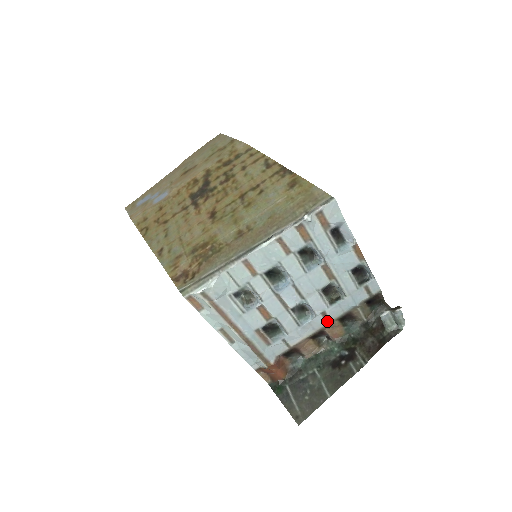
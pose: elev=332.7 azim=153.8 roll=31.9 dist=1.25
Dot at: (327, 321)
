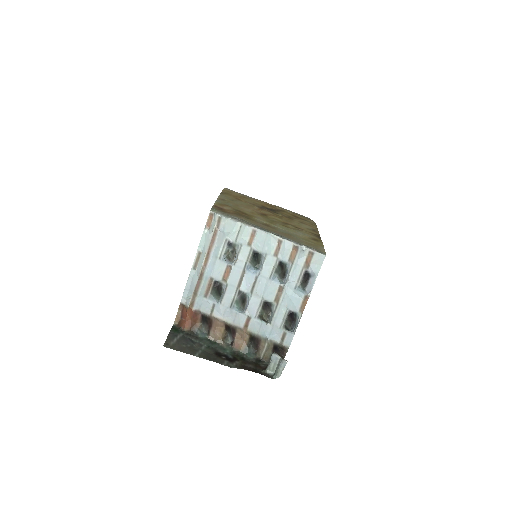
Dot at: (245, 326)
